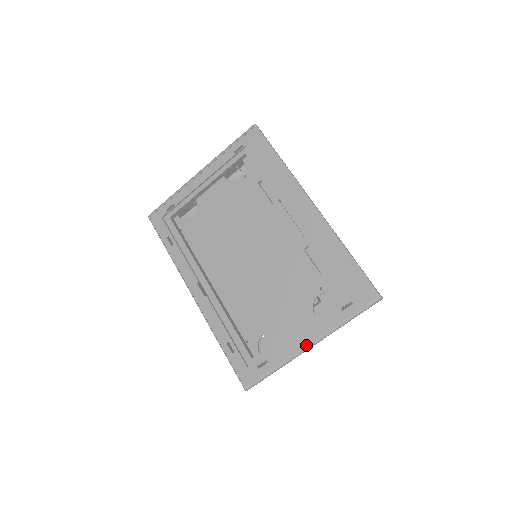
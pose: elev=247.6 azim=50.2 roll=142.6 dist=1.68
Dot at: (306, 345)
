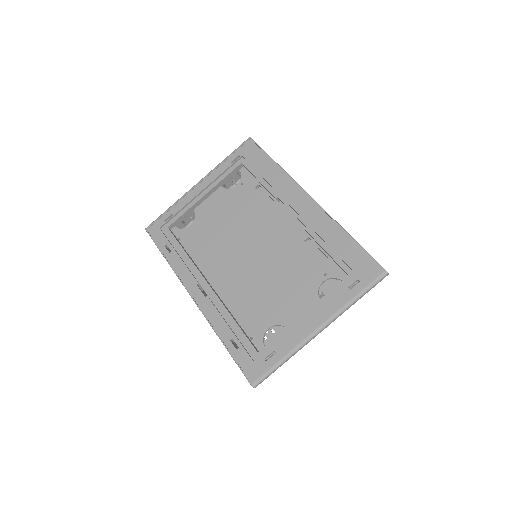
Dot at: (315, 329)
